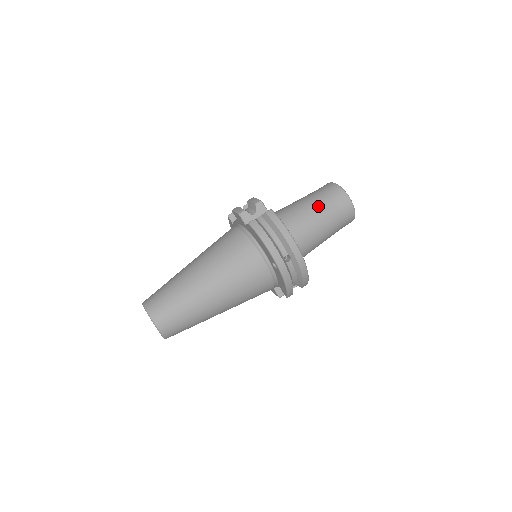
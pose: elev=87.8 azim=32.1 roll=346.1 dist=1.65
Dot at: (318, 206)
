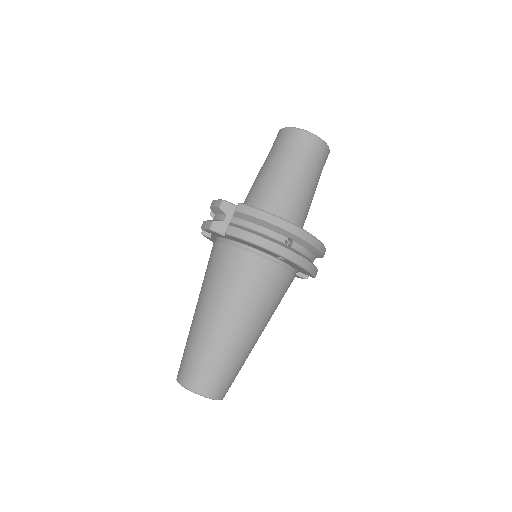
Dot at: (284, 164)
